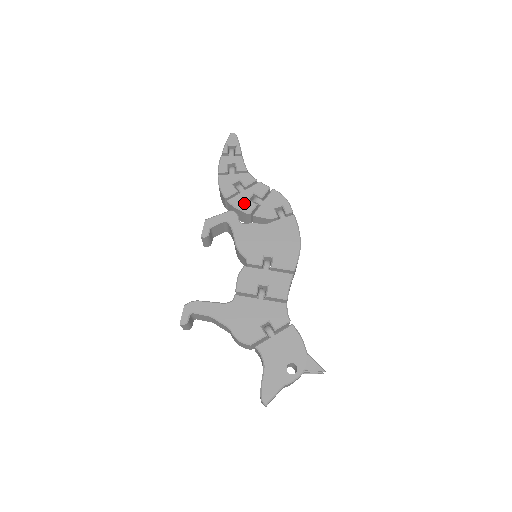
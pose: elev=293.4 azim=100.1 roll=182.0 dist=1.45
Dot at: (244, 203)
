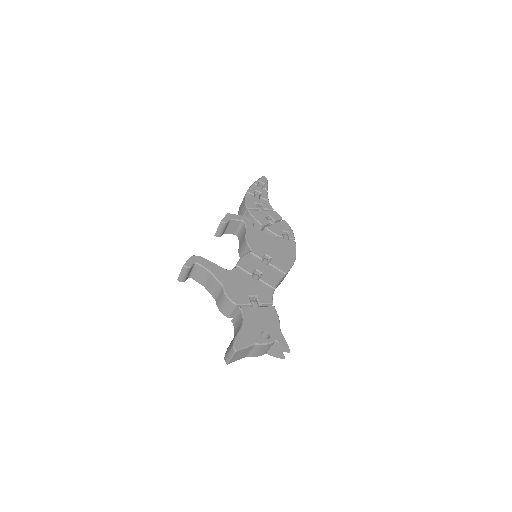
Dot at: (260, 217)
